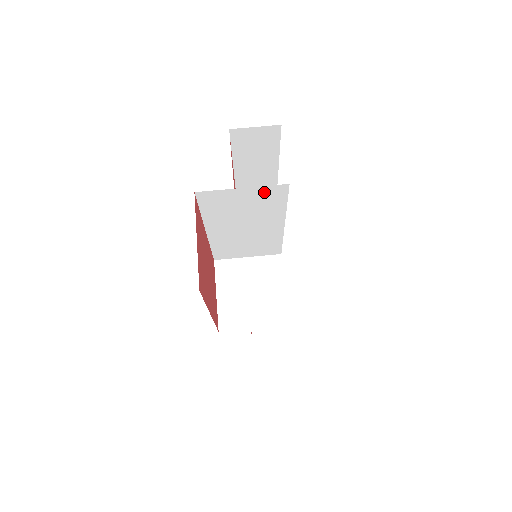
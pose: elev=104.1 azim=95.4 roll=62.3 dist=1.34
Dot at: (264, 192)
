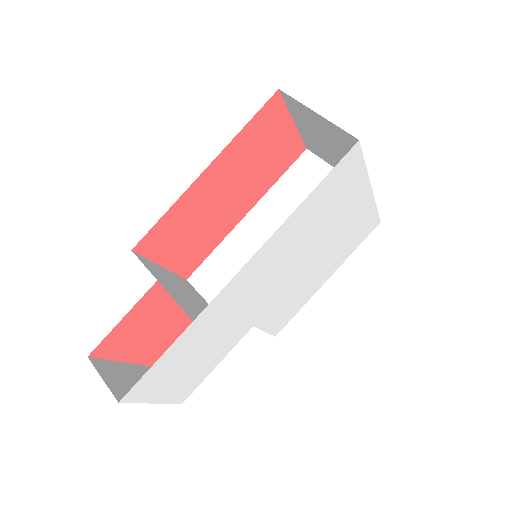
Dot at: occluded
